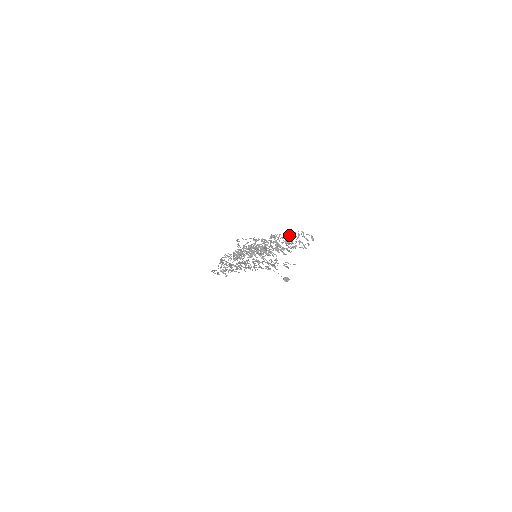
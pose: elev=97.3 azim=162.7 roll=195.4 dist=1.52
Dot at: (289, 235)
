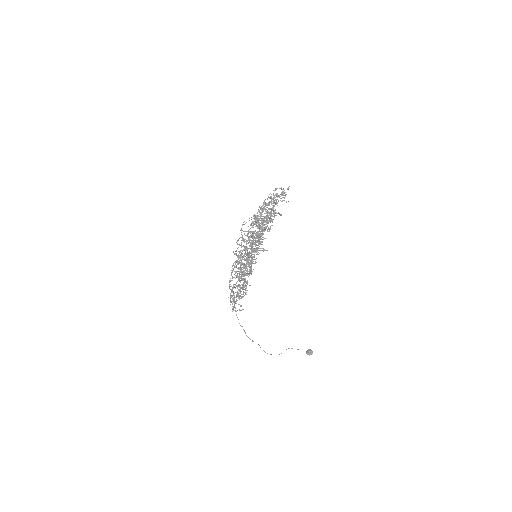
Dot at: occluded
